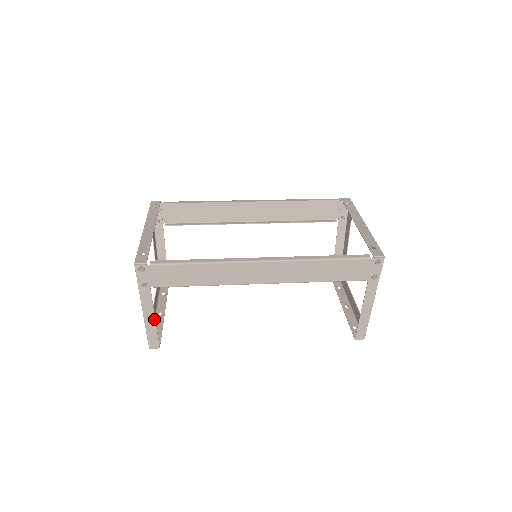
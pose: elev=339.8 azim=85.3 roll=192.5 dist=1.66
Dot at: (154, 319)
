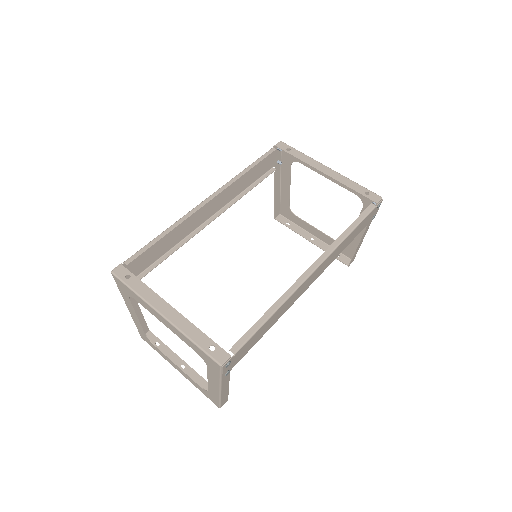
Dot at: (228, 387)
